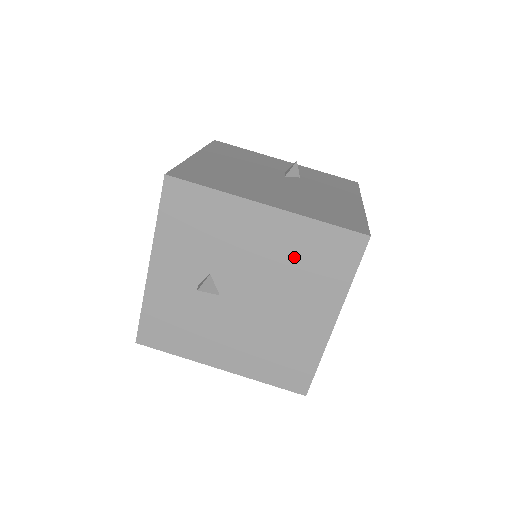
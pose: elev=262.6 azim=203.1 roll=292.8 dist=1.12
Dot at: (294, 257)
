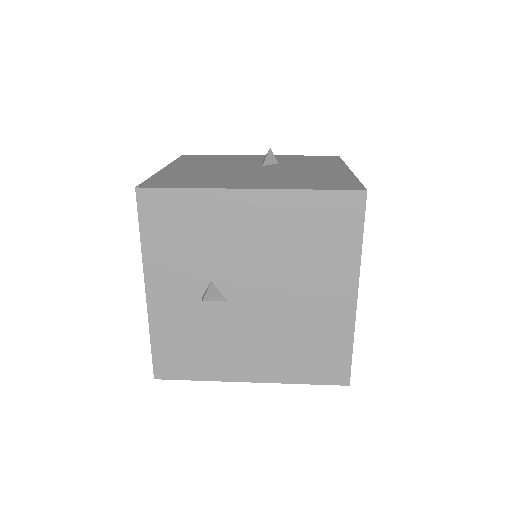
Dot at: (294, 237)
